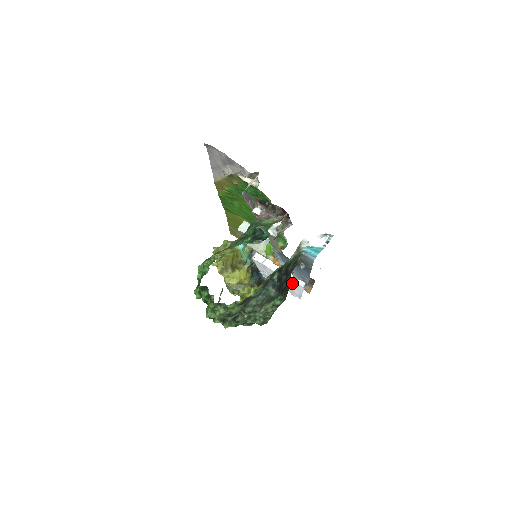
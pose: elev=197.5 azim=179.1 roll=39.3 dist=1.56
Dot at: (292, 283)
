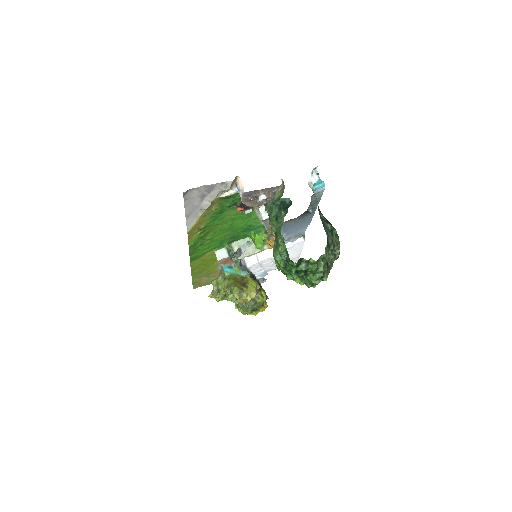
Dot at: (292, 249)
